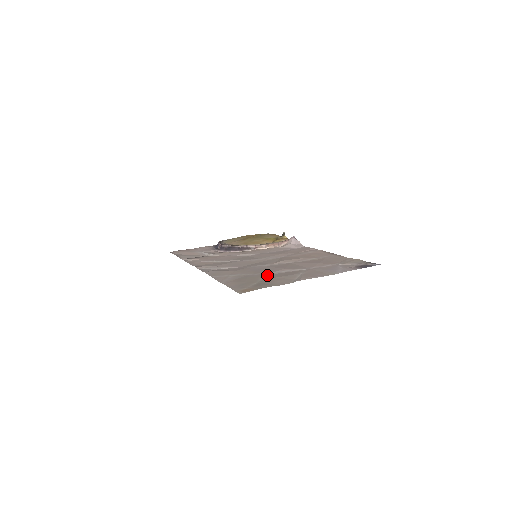
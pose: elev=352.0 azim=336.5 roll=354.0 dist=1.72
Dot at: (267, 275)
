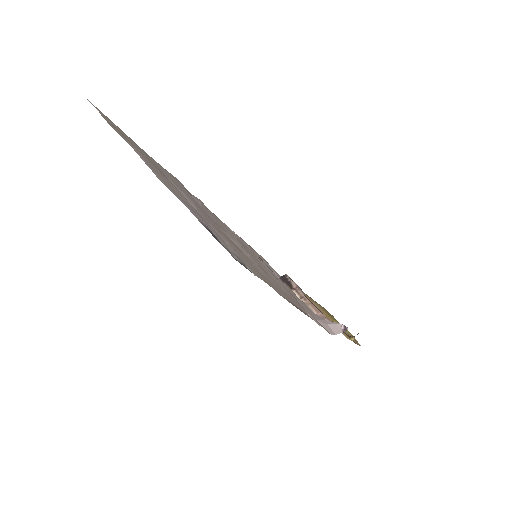
Dot at: (161, 171)
